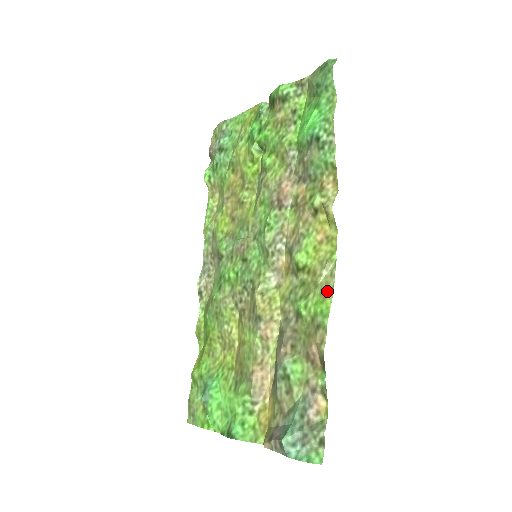
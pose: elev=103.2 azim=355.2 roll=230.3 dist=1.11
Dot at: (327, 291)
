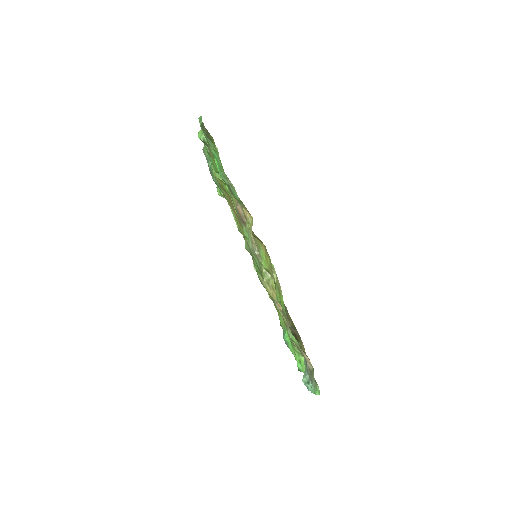
Dot at: (279, 289)
